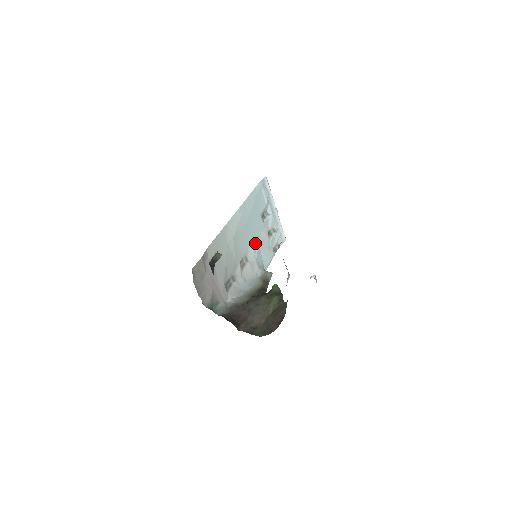
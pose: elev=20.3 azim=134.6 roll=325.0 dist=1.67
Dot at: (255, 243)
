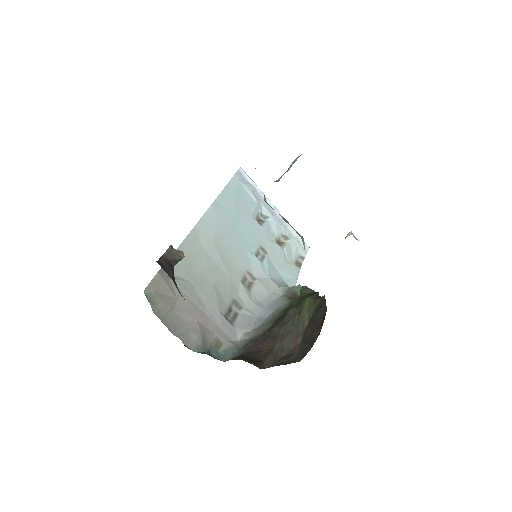
Dot at: (259, 255)
